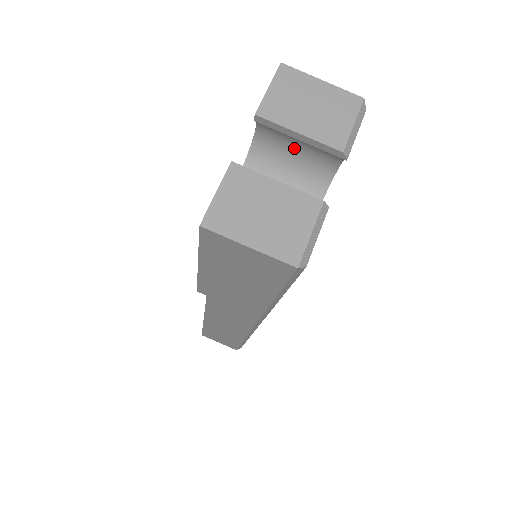
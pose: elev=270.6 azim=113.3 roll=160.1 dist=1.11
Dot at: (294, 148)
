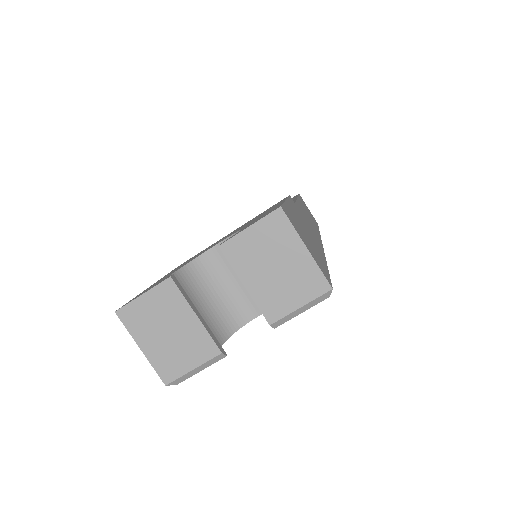
Dot at: occluded
